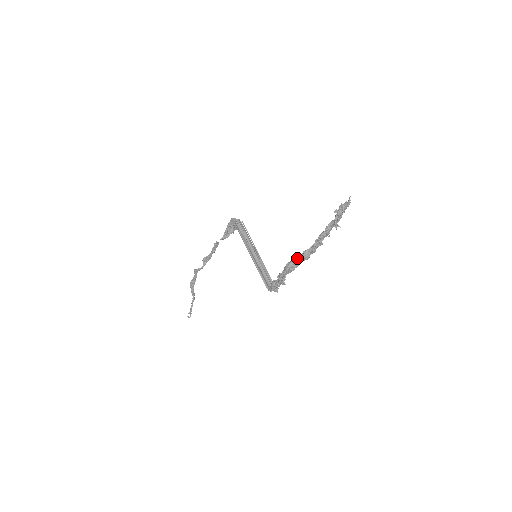
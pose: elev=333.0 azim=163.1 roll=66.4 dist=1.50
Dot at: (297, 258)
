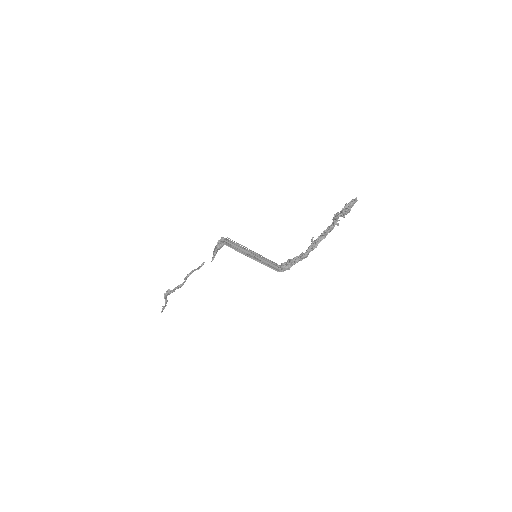
Dot at: (313, 249)
